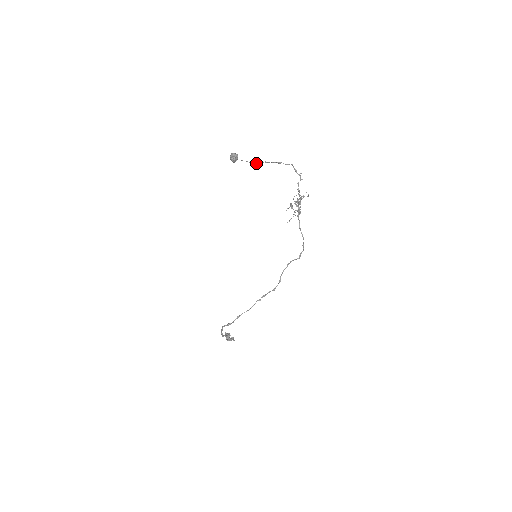
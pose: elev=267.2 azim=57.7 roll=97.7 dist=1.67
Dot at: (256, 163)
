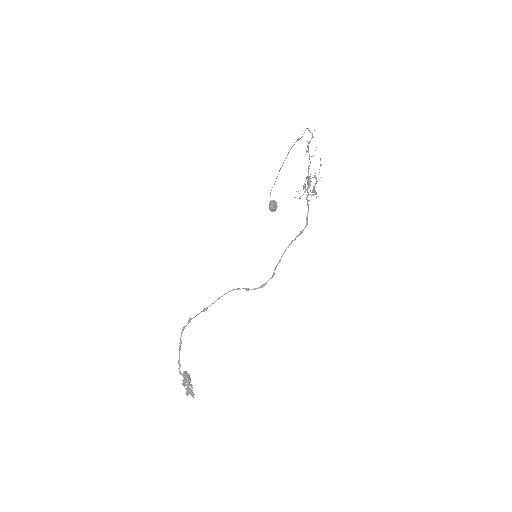
Dot at: (282, 165)
